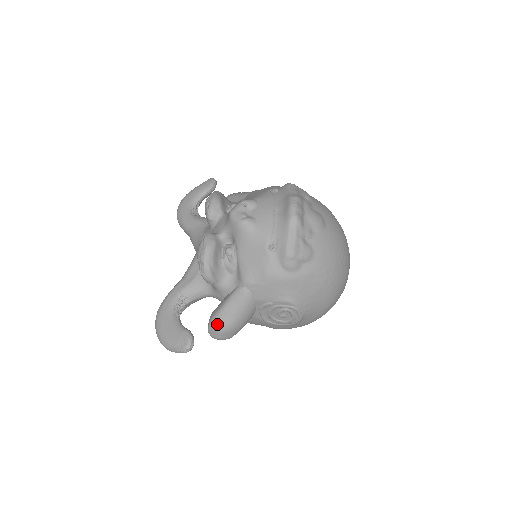
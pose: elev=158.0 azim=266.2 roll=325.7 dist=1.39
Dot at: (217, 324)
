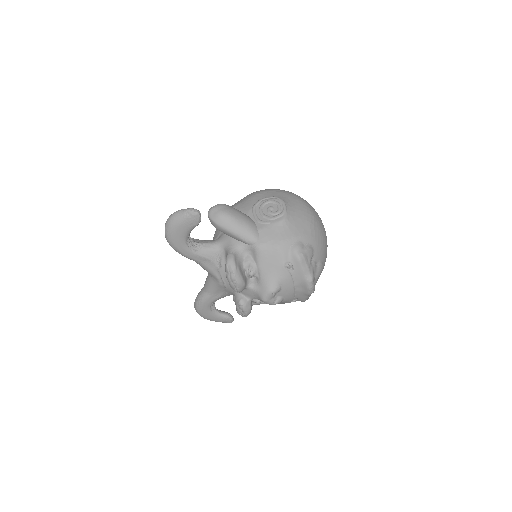
Dot at: occluded
